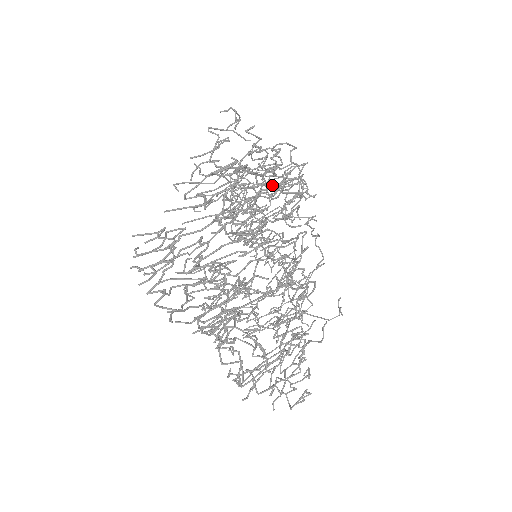
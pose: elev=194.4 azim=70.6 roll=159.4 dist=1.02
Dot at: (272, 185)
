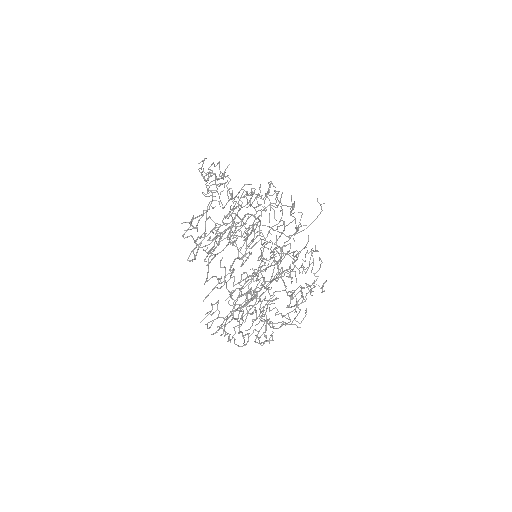
Dot at: occluded
